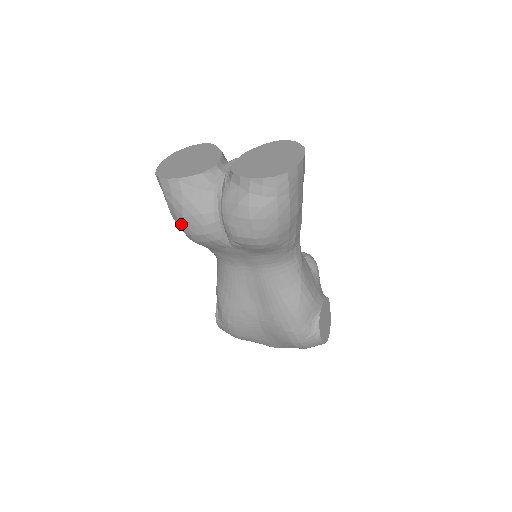
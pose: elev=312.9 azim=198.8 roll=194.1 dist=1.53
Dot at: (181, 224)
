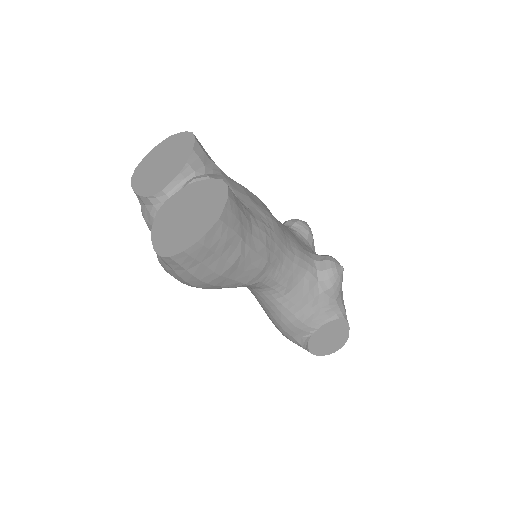
Dot at: occluded
